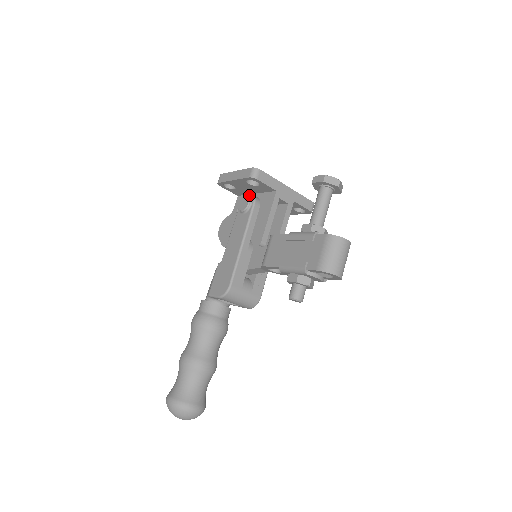
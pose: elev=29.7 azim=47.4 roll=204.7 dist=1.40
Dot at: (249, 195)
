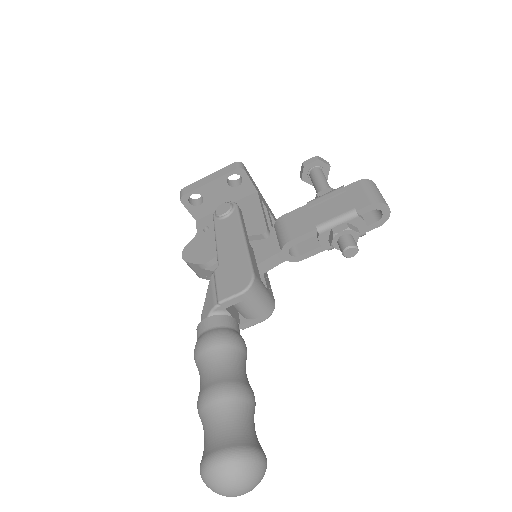
Dot at: (224, 203)
